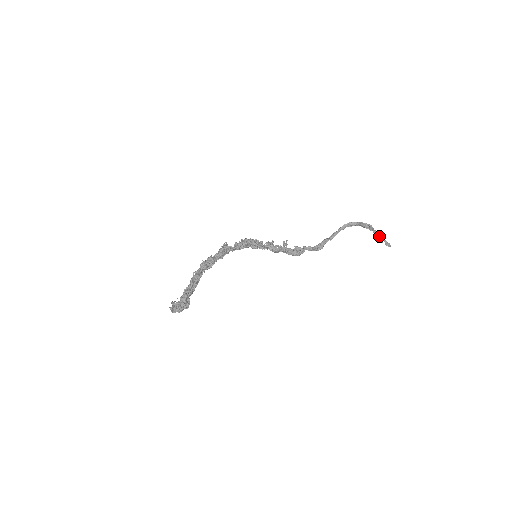
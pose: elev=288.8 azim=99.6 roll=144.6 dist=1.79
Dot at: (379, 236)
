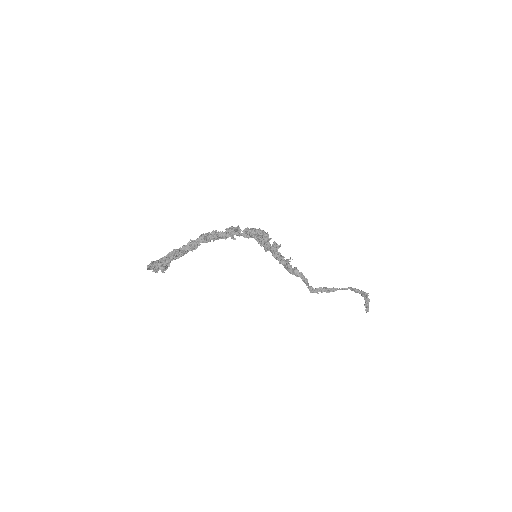
Dot at: (367, 304)
